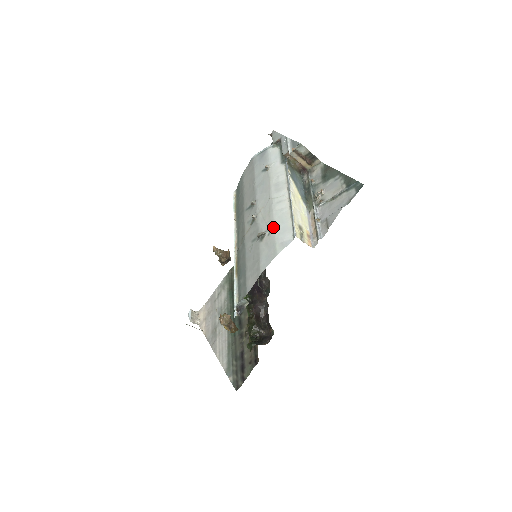
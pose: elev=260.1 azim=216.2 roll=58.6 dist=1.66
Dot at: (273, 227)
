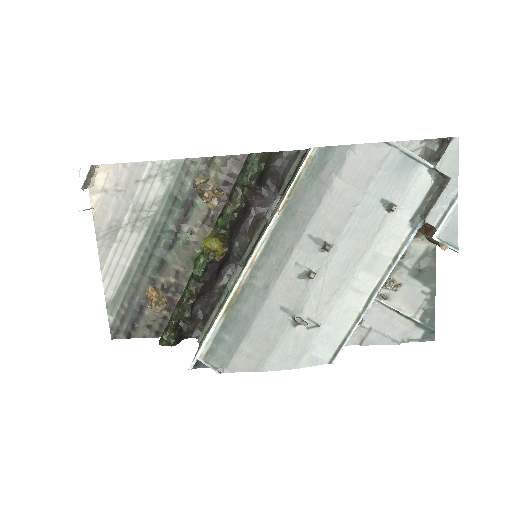
Dot at: (322, 325)
